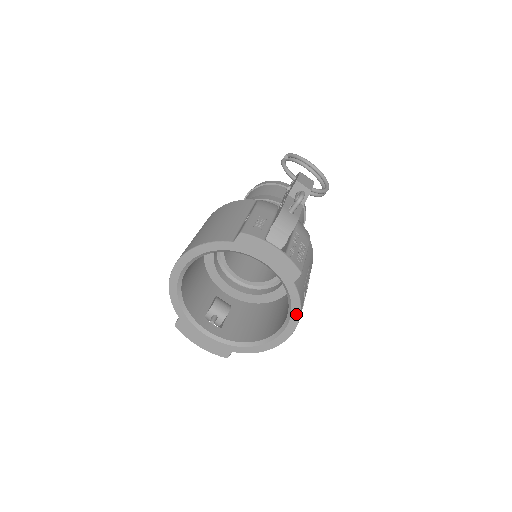
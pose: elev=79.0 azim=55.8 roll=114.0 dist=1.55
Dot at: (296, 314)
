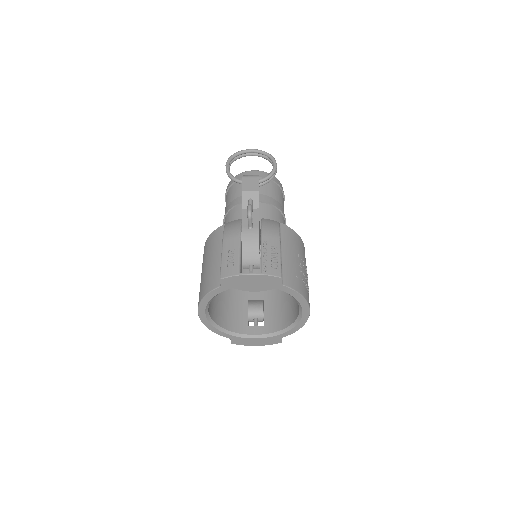
Dot at: (301, 299)
